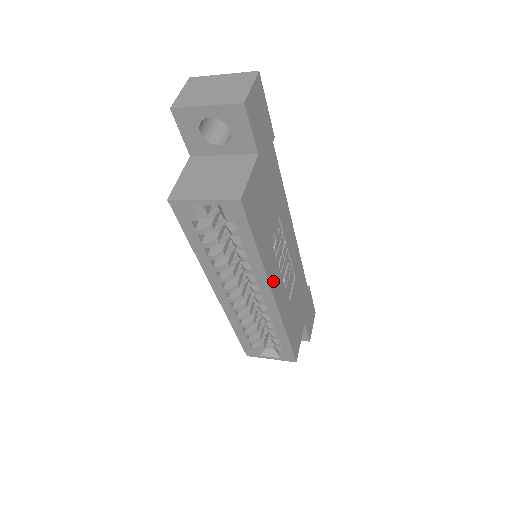
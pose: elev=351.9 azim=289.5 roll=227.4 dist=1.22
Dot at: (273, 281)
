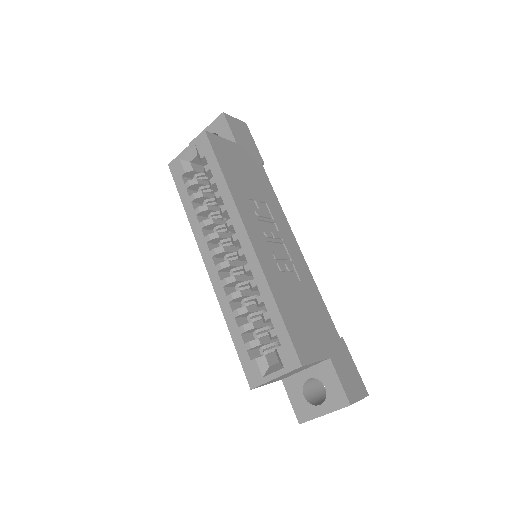
Dot at: (248, 223)
